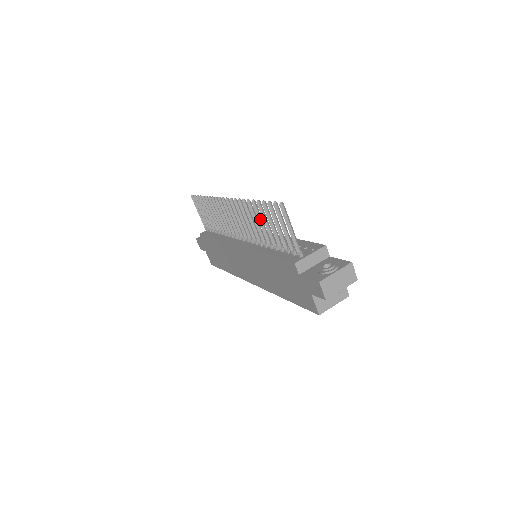
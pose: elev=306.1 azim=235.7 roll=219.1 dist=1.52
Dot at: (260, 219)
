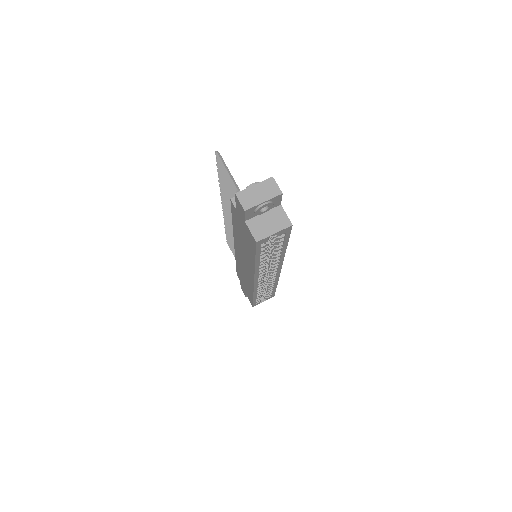
Dot at: (227, 194)
